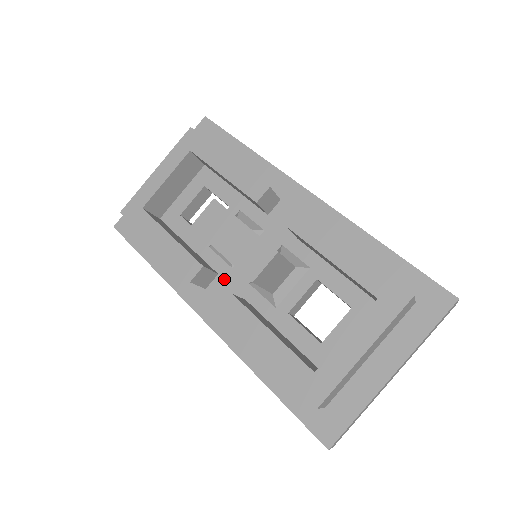
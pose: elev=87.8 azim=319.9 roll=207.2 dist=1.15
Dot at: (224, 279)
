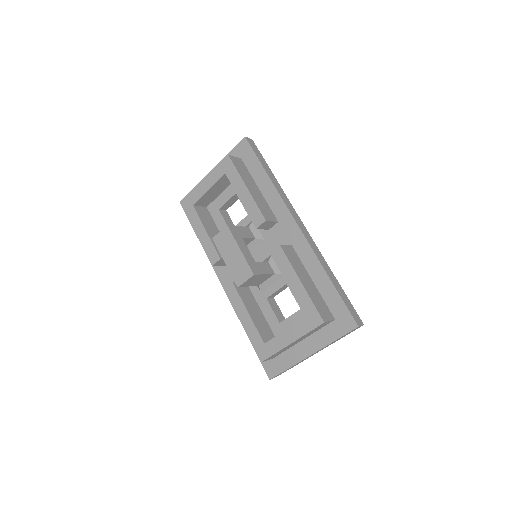
Dot at: occluded
